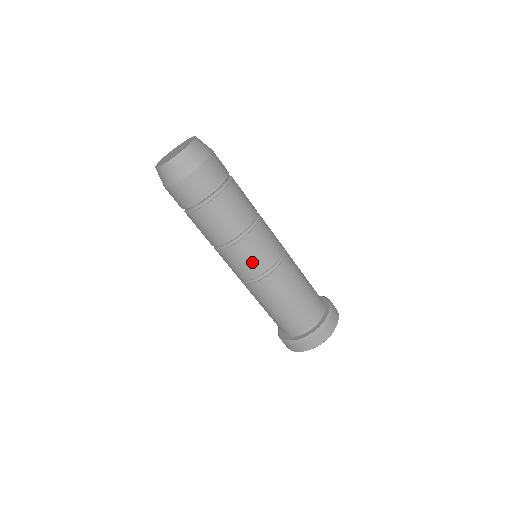
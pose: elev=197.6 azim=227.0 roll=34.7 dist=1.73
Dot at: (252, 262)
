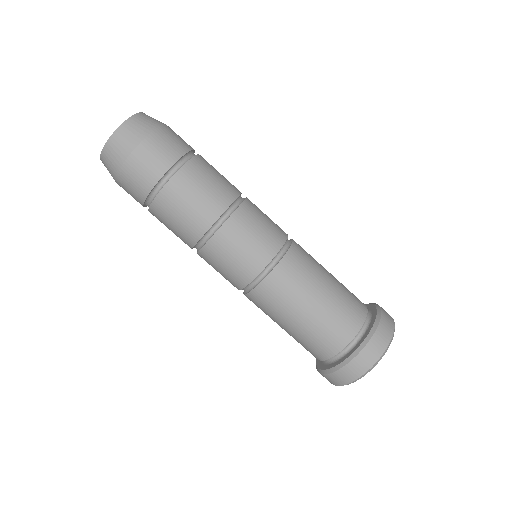
Dot at: (230, 269)
